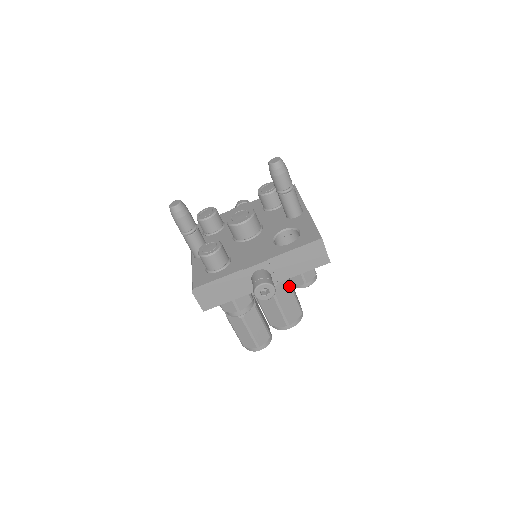
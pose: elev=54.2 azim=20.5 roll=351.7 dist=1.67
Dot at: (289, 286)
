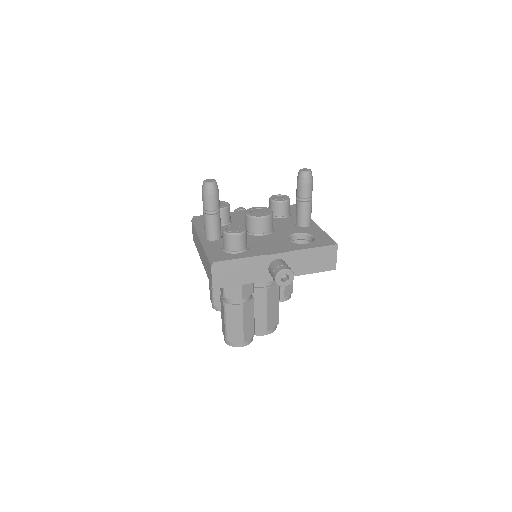
Dot at: (278, 292)
